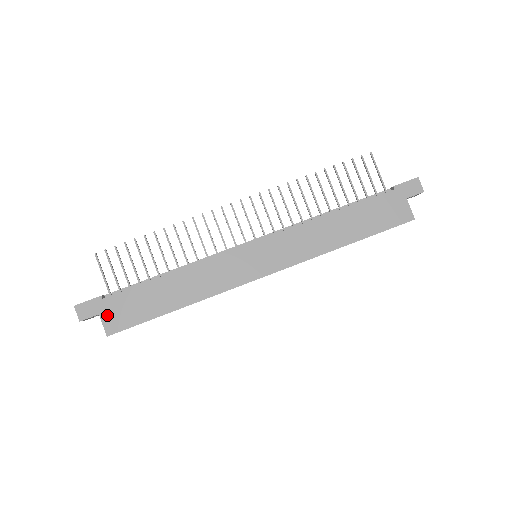
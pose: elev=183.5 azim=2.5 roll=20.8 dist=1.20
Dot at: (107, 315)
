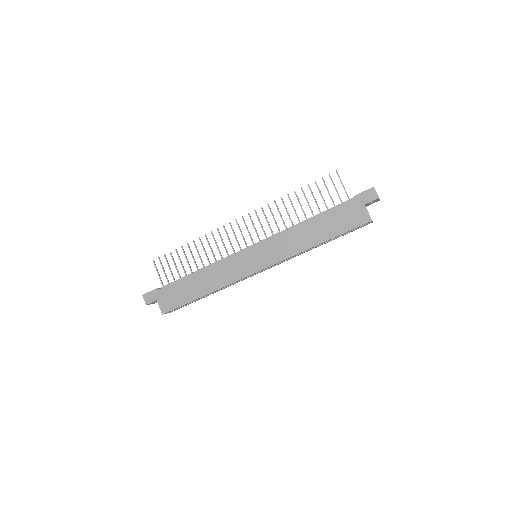
Dot at: (161, 301)
